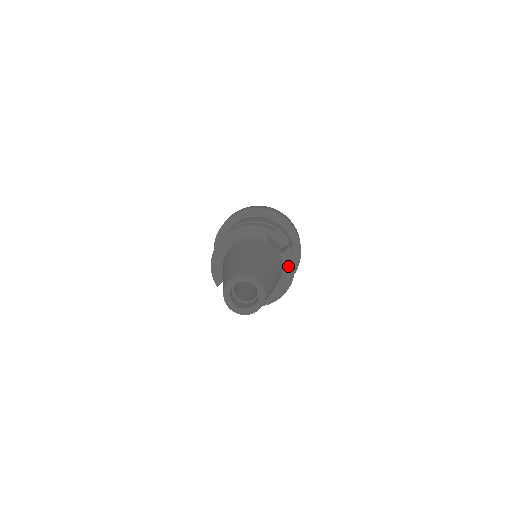
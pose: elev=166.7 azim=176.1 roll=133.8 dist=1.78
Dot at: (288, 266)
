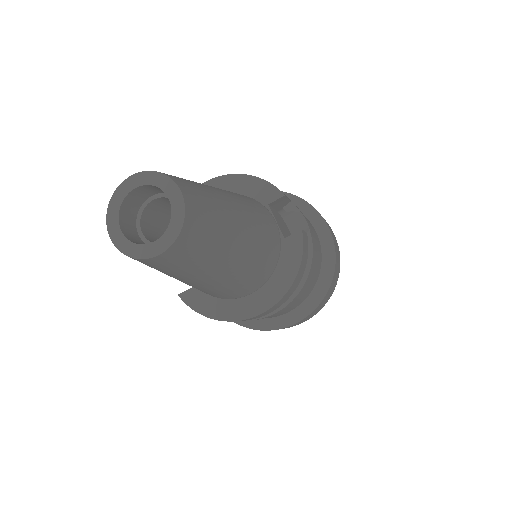
Dot at: (287, 264)
